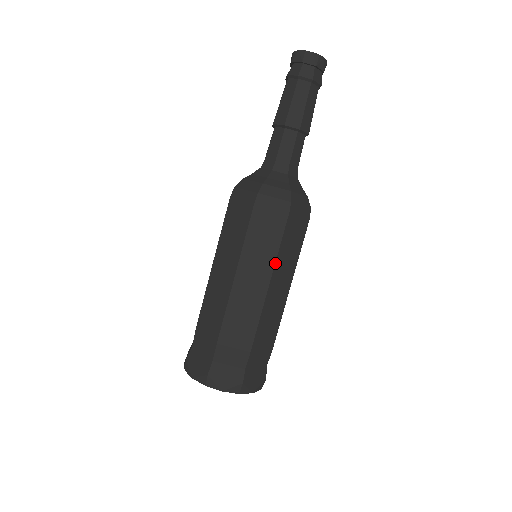
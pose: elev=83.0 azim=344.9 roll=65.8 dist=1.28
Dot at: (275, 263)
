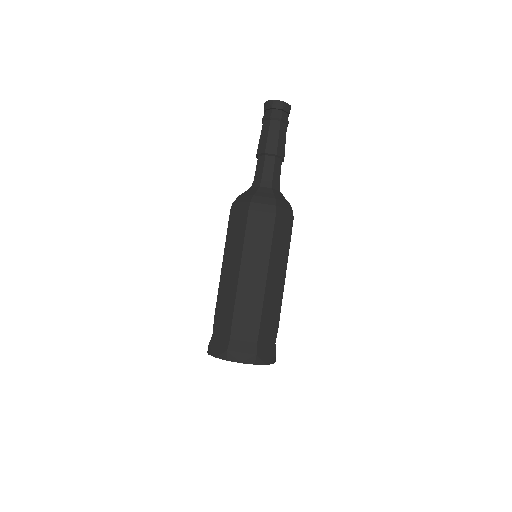
Dot at: occluded
